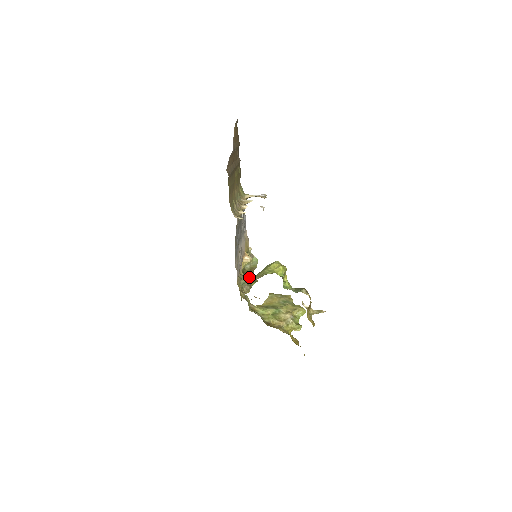
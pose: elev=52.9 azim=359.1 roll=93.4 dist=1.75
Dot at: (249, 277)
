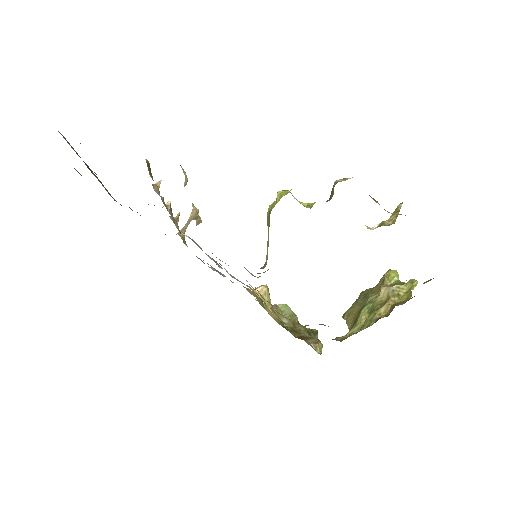
Dot at: (302, 333)
